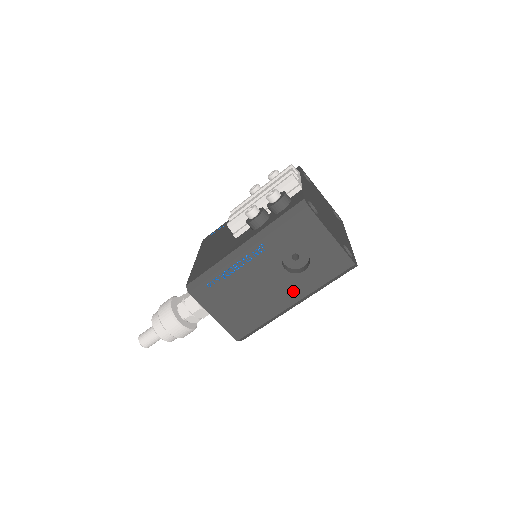
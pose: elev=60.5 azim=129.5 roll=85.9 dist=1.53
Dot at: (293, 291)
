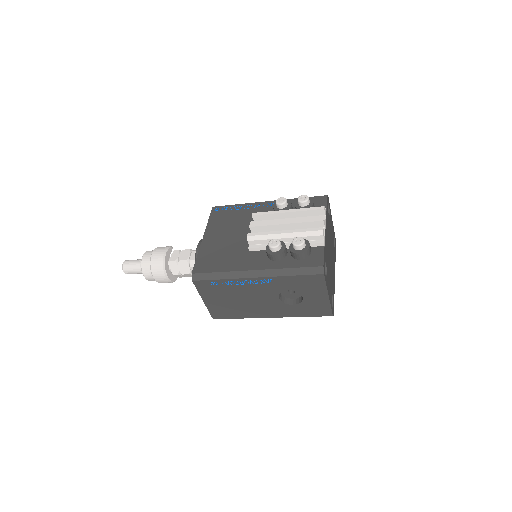
Dot at: (276, 311)
